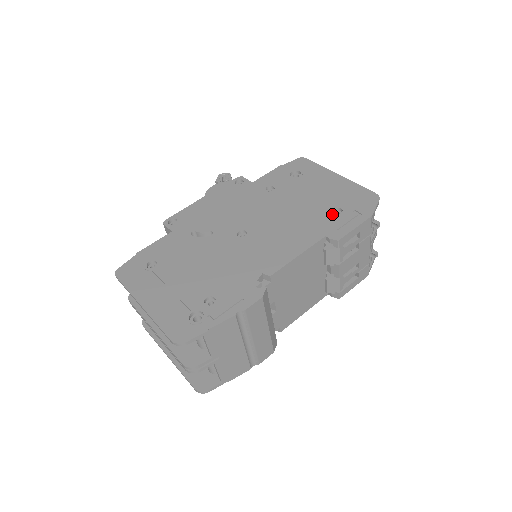
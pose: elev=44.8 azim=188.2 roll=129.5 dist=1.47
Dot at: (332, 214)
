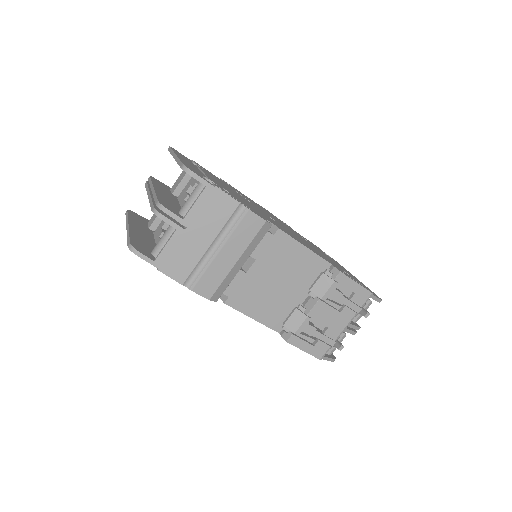
Dot at: occluded
